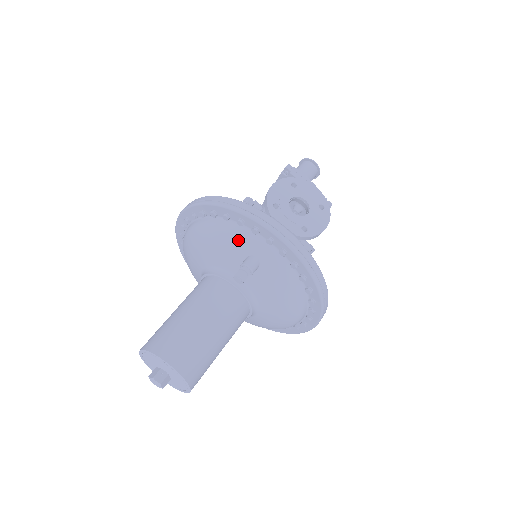
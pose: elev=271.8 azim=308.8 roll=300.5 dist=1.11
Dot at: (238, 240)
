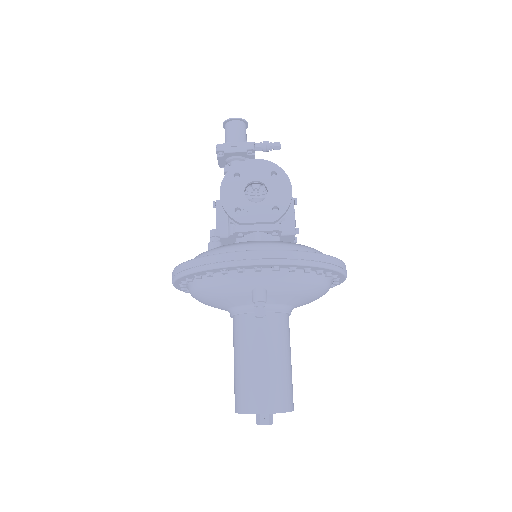
Dot at: (234, 285)
